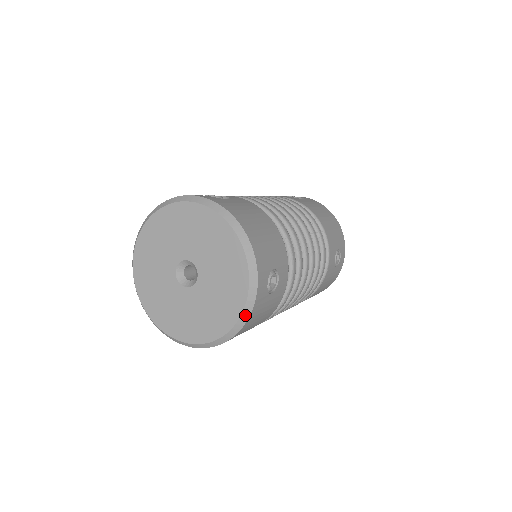
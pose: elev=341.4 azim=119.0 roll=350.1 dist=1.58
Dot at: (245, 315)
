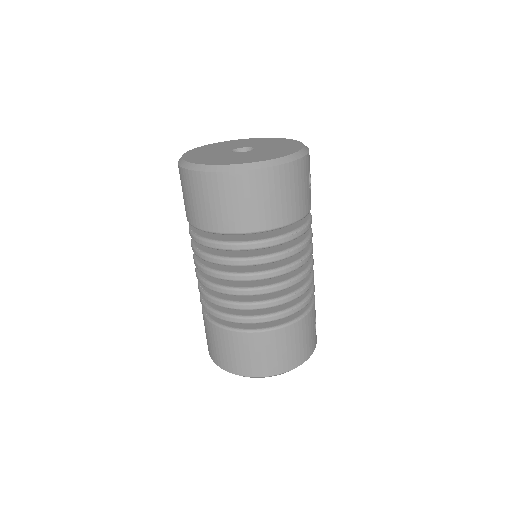
Dot at: (299, 154)
